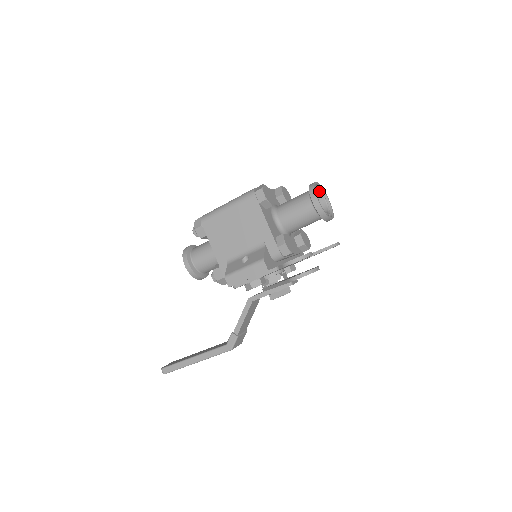
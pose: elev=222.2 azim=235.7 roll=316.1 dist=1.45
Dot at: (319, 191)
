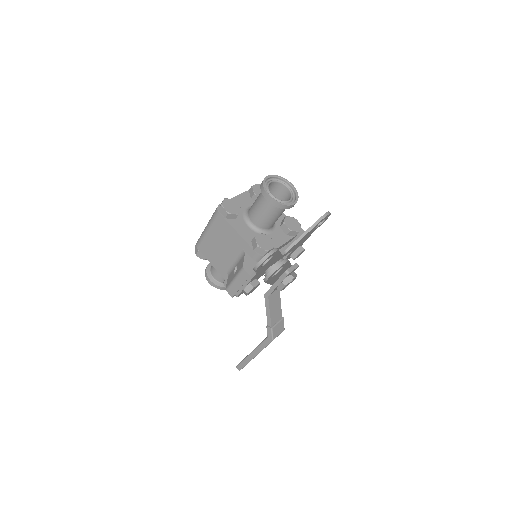
Dot at: (276, 182)
